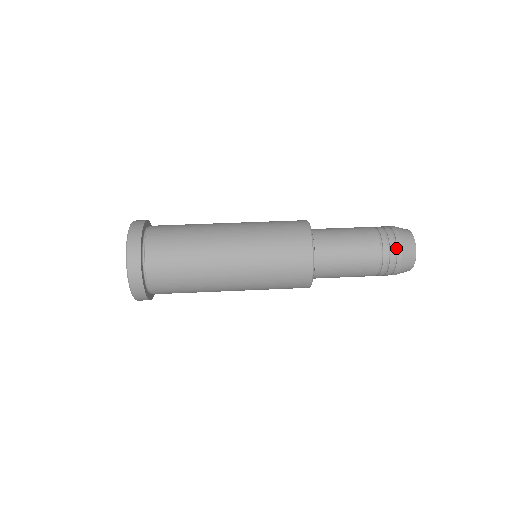
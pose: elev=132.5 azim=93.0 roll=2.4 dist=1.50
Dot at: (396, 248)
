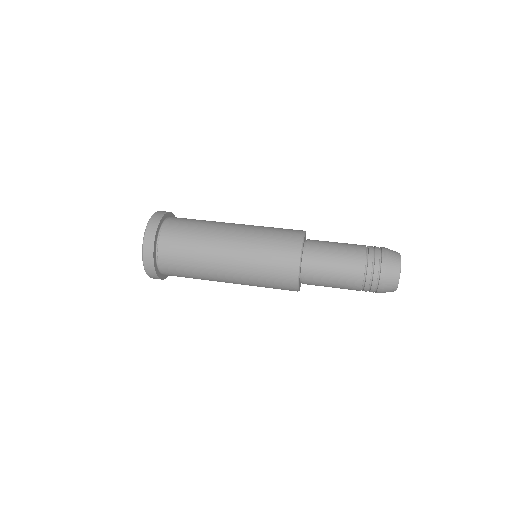
Dot at: (381, 260)
